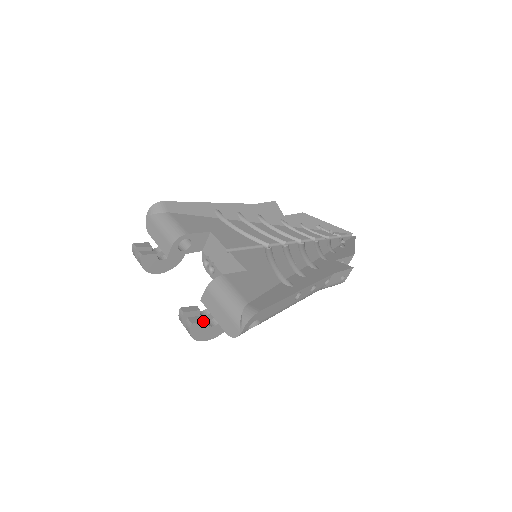
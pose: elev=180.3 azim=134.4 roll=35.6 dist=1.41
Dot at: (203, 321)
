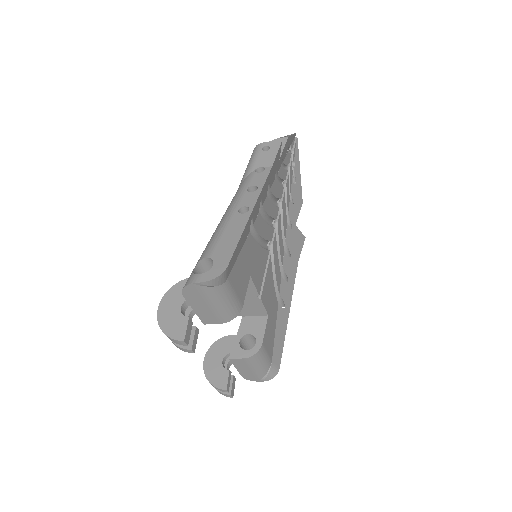
Dot at: occluded
